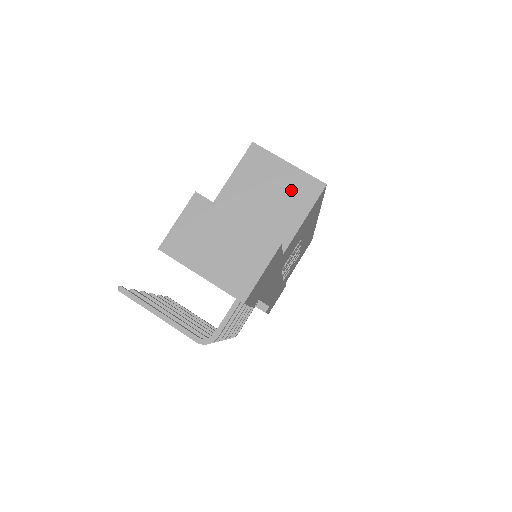
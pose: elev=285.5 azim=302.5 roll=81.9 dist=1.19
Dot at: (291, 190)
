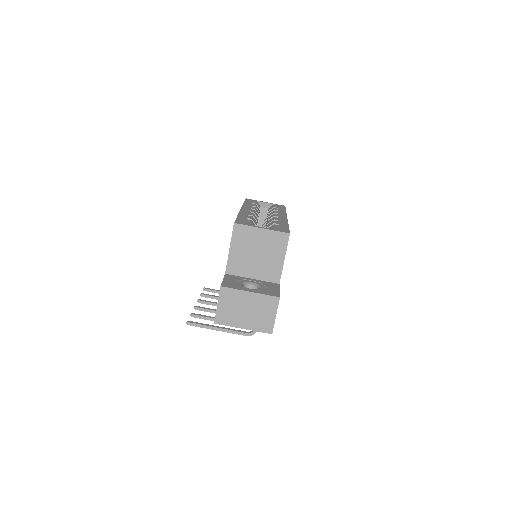
Dot at: (270, 245)
